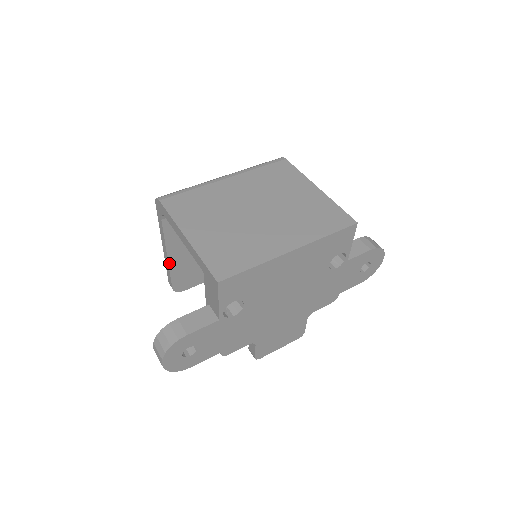
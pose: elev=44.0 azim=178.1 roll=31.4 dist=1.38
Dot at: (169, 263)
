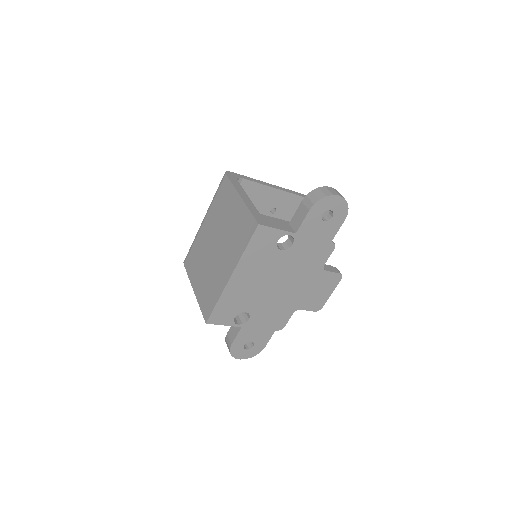
Dot at: occluded
